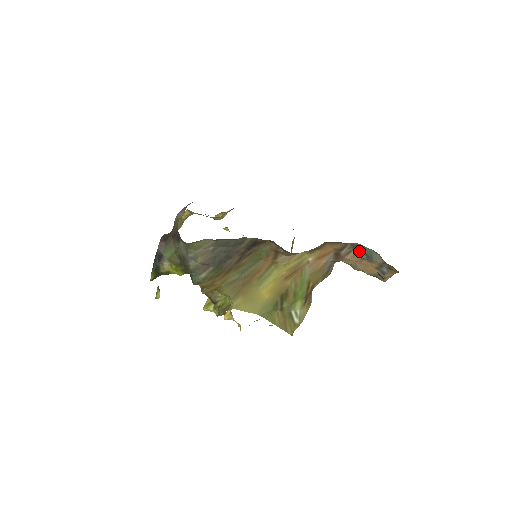
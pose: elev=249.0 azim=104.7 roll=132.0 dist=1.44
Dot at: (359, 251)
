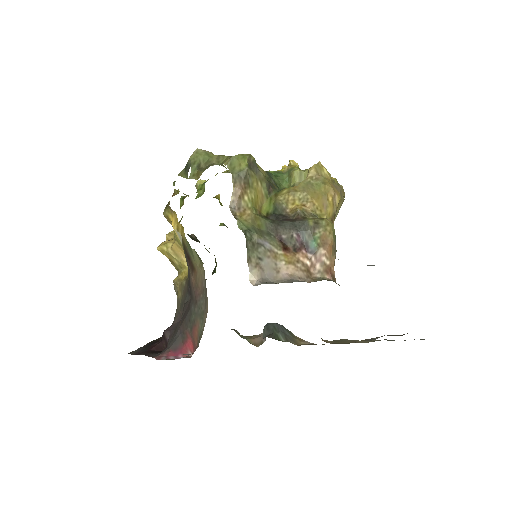
Dot at: occluded
